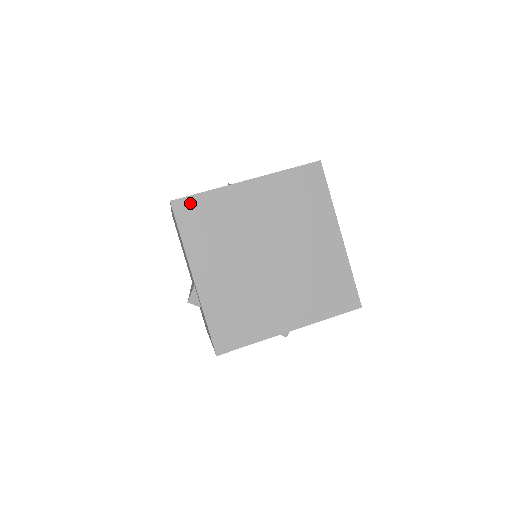
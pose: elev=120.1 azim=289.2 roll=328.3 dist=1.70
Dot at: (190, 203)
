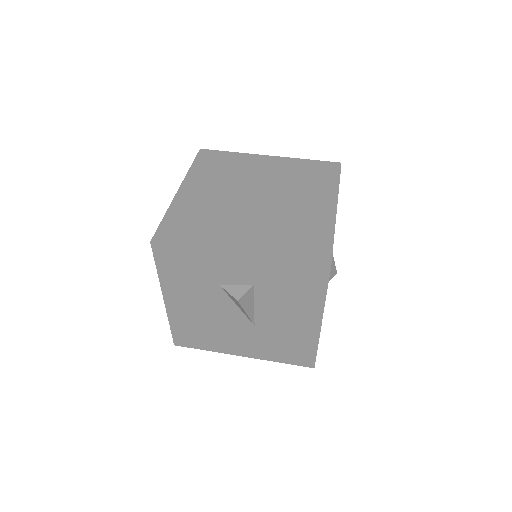
Dot at: (214, 153)
